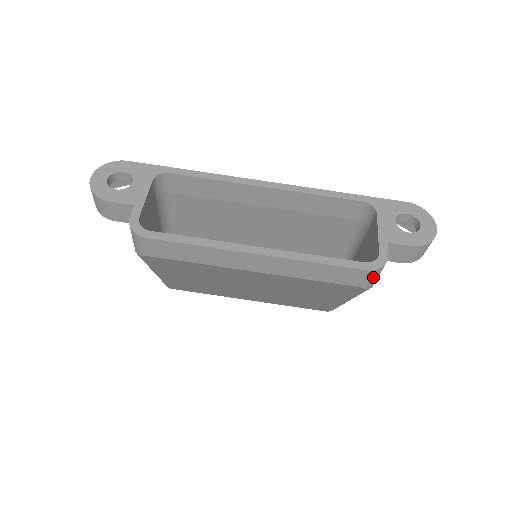
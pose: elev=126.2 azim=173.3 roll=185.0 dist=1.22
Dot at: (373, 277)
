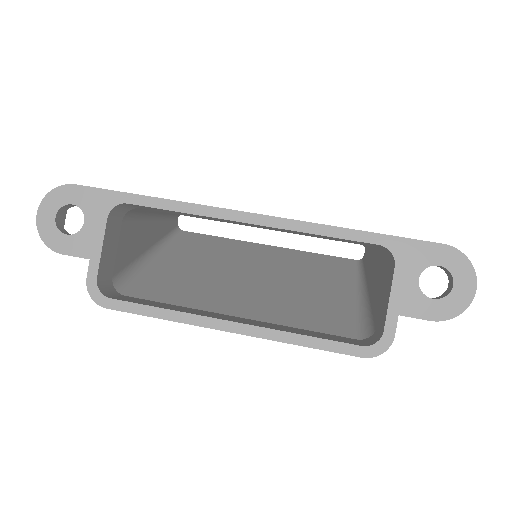
Dot at: occluded
